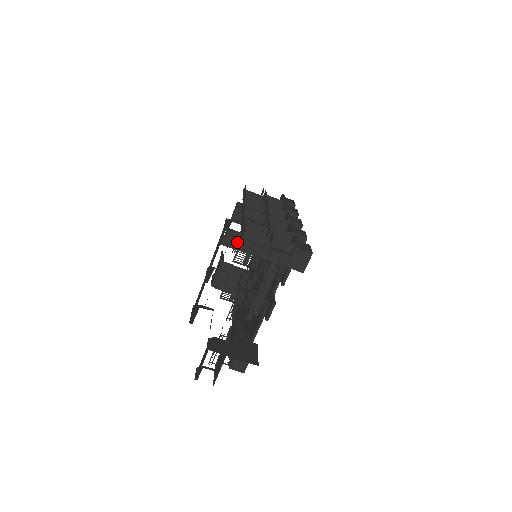
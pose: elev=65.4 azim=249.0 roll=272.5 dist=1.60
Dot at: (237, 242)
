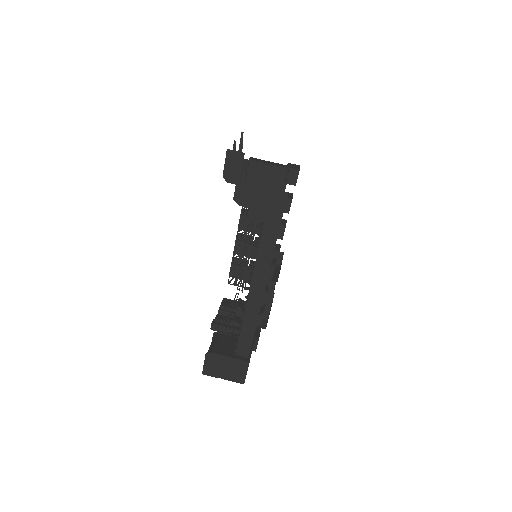
Dot at: occluded
